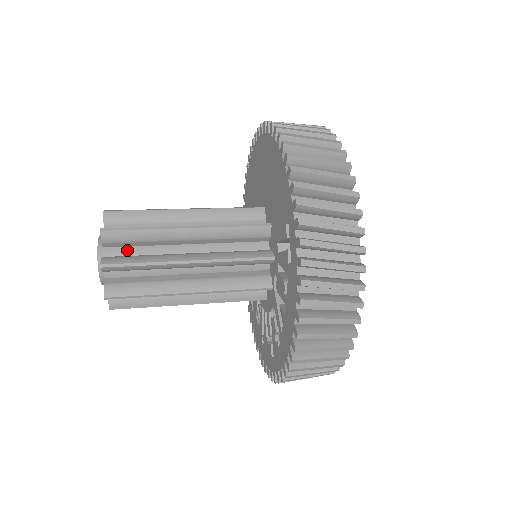
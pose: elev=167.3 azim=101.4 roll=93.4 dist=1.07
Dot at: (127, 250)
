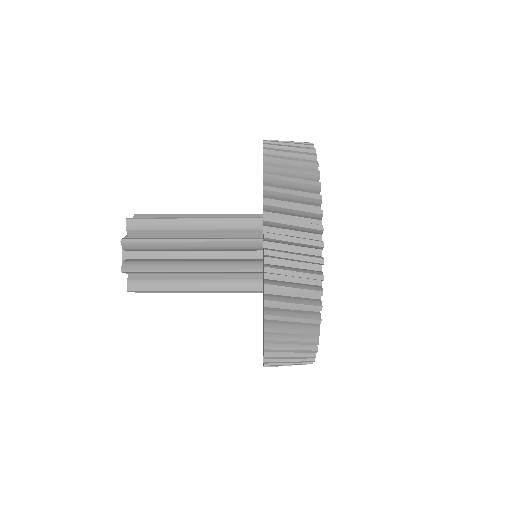
Dot at: (144, 254)
